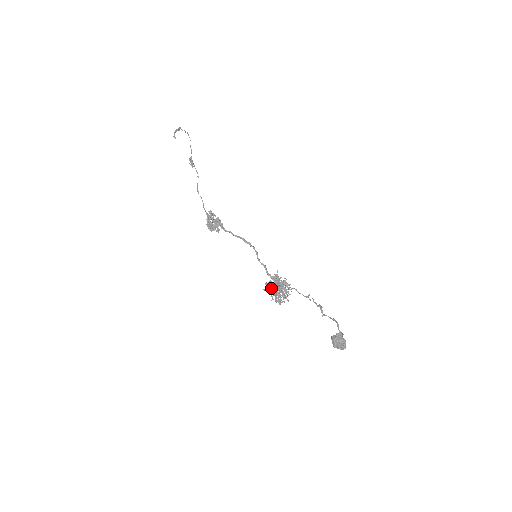
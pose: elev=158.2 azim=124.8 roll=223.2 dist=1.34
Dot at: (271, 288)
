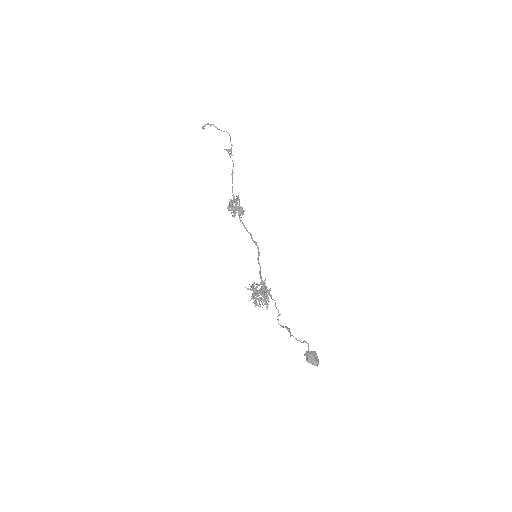
Dot at: (256, 290)
